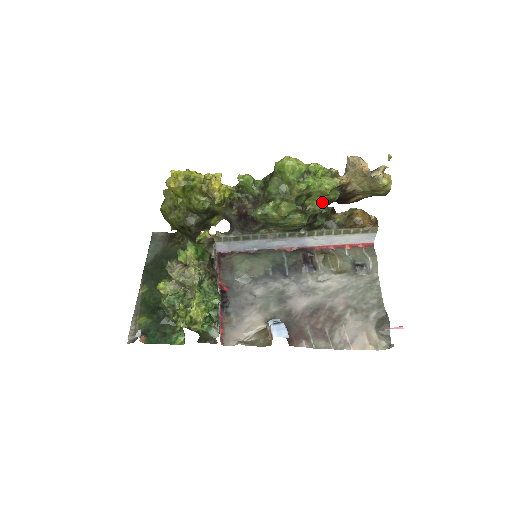
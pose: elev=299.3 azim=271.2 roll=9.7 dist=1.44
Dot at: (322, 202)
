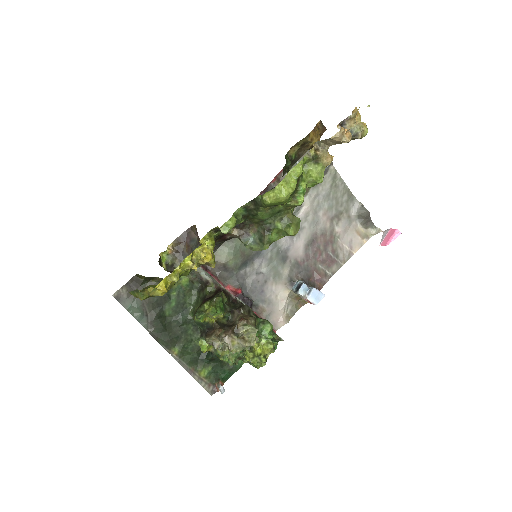
Dot at: occluded
